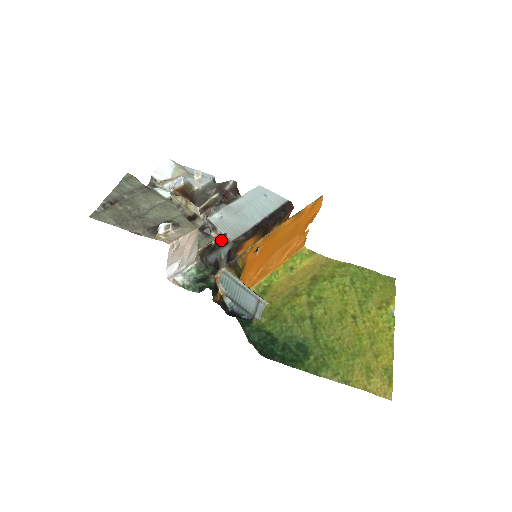
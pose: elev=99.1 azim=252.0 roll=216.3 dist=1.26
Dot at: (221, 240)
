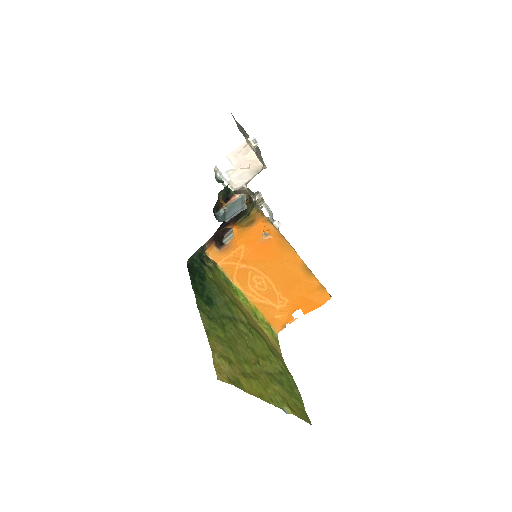
Dot at: occluded
